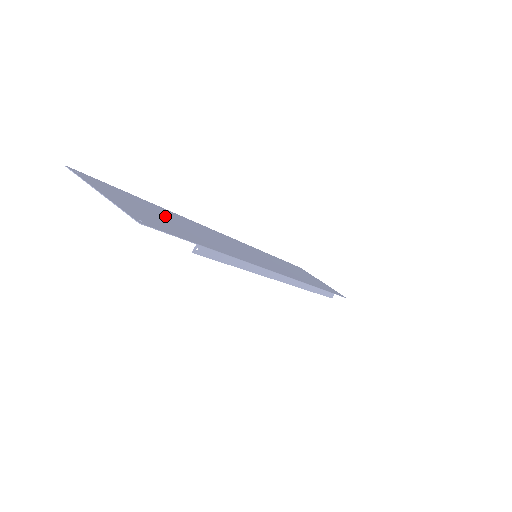
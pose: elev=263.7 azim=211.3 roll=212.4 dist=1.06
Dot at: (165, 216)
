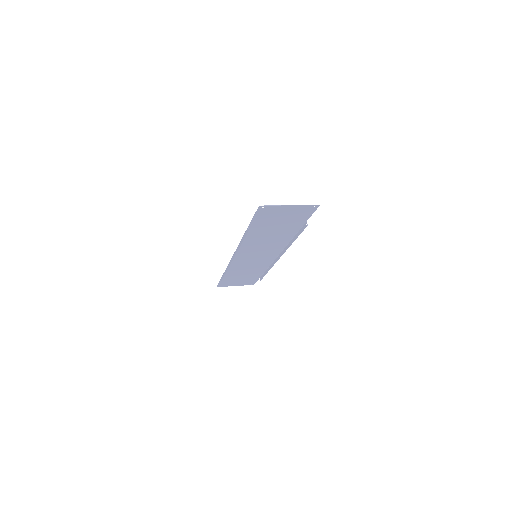
Dot at: (270, 226)
